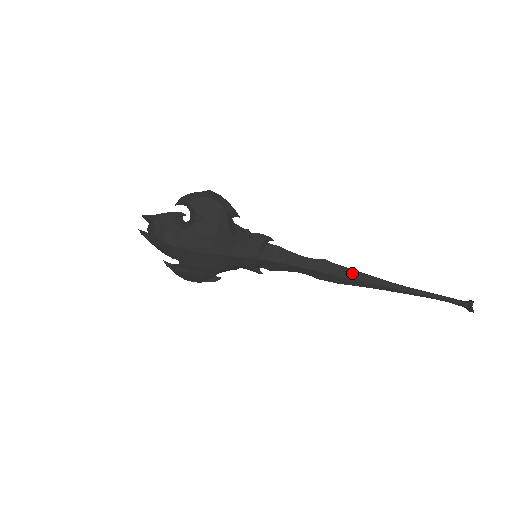
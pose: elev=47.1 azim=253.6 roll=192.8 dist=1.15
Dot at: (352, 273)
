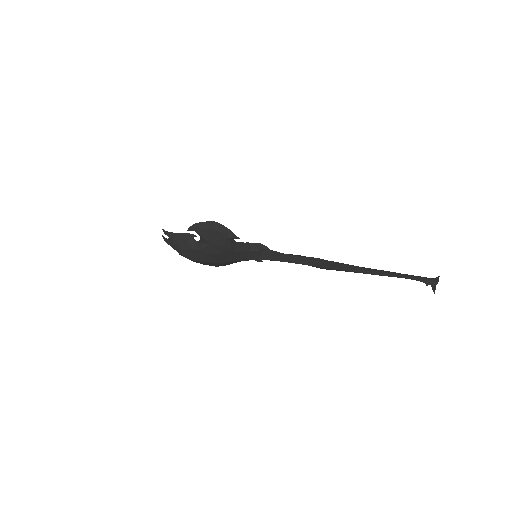
Dot at: (335, 266)
